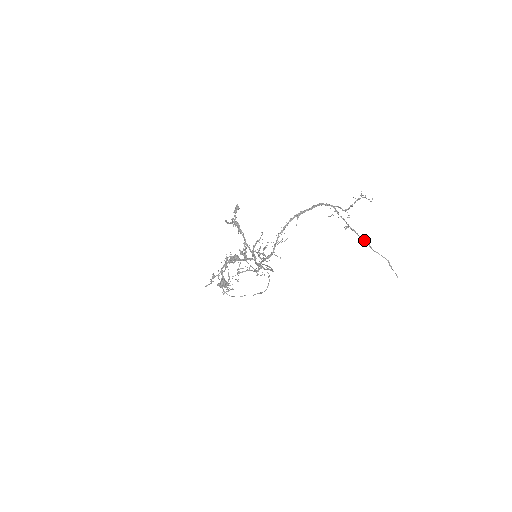
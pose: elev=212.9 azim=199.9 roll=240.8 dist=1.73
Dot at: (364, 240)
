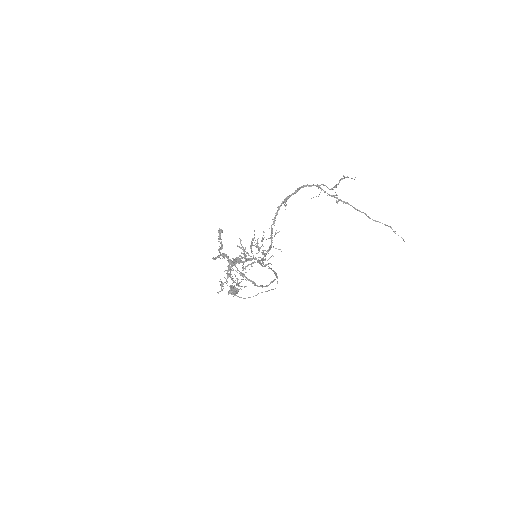
Dot at: (360, 211)
